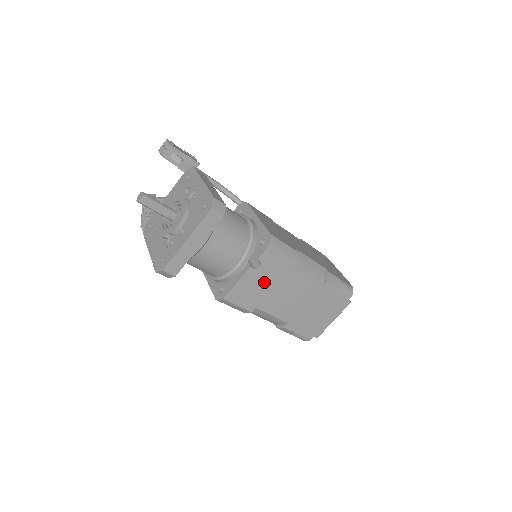
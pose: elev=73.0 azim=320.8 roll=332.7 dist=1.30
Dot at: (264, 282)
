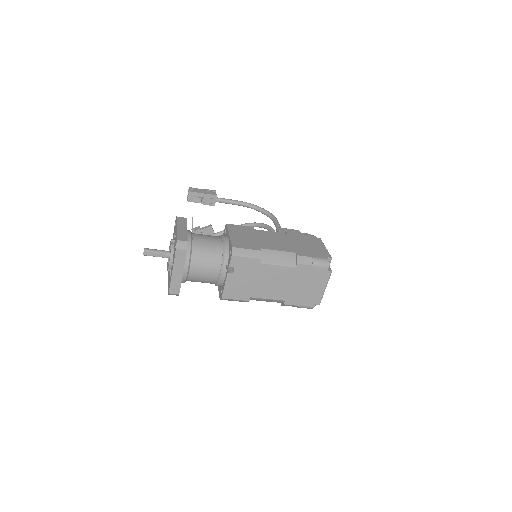
Dot at: (245, 279)
